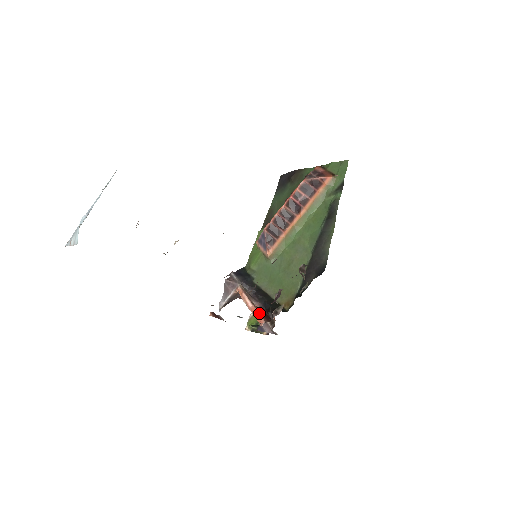
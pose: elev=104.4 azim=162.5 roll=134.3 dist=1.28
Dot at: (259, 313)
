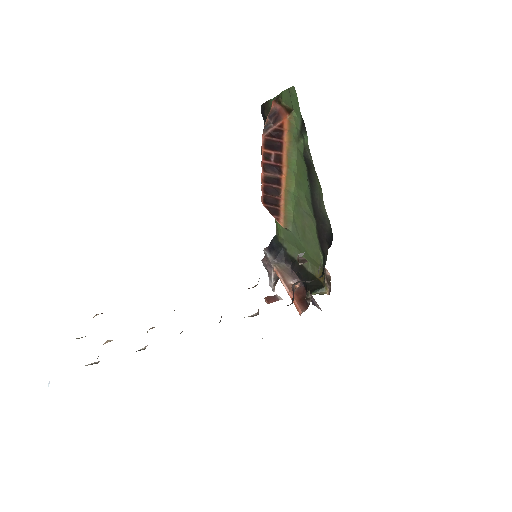
Dot at: (295, 301)
